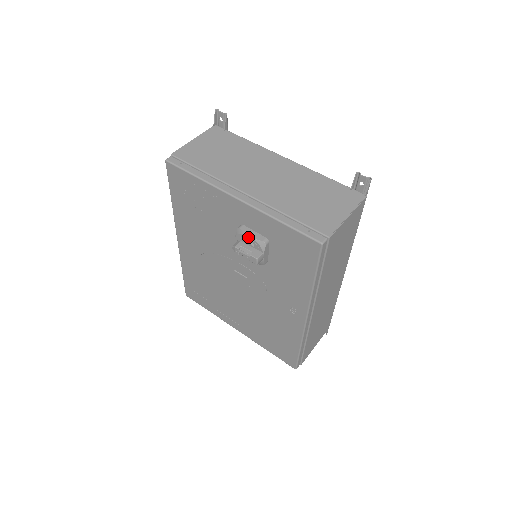
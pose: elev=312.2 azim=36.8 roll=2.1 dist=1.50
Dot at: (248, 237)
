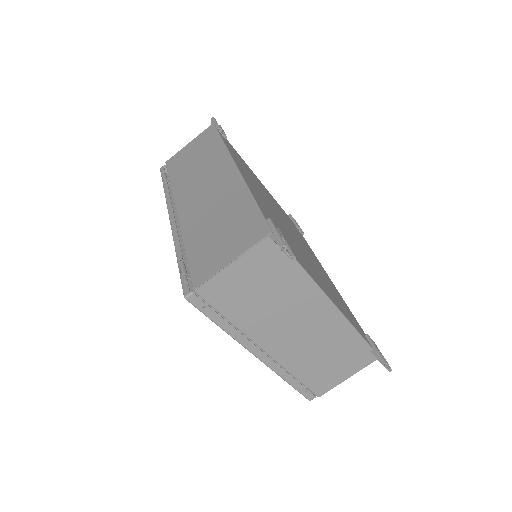
Dot at: occluded
